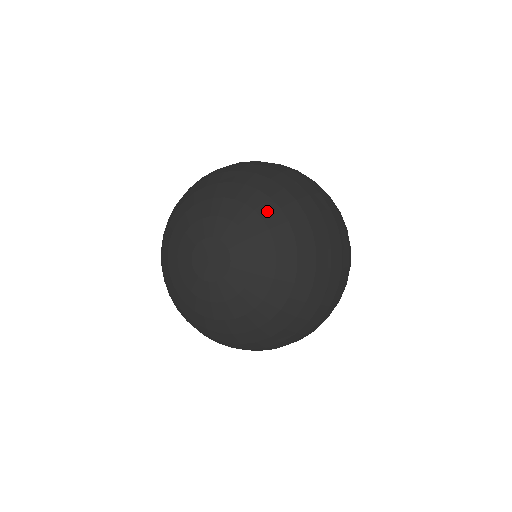
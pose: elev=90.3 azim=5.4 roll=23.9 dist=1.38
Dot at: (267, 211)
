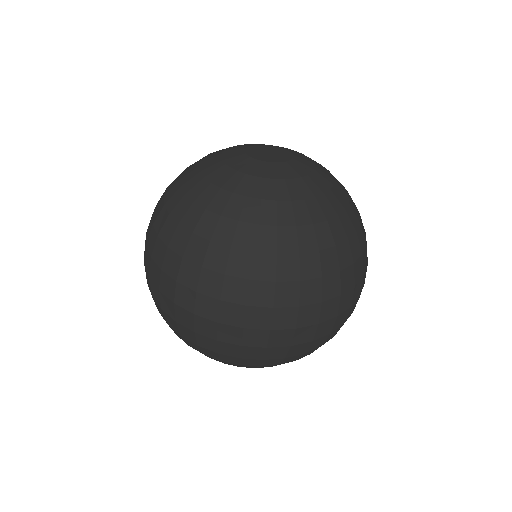
Dot at: occluded
